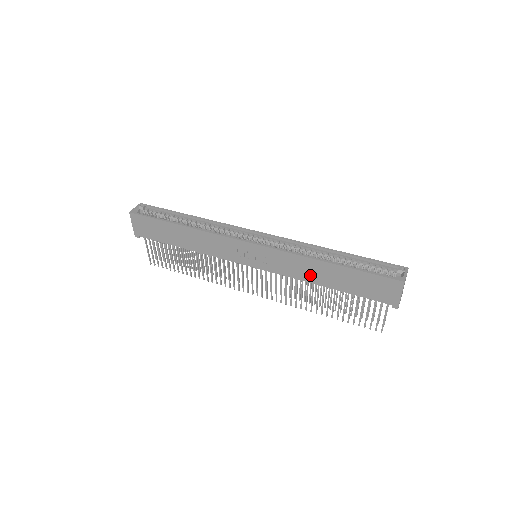
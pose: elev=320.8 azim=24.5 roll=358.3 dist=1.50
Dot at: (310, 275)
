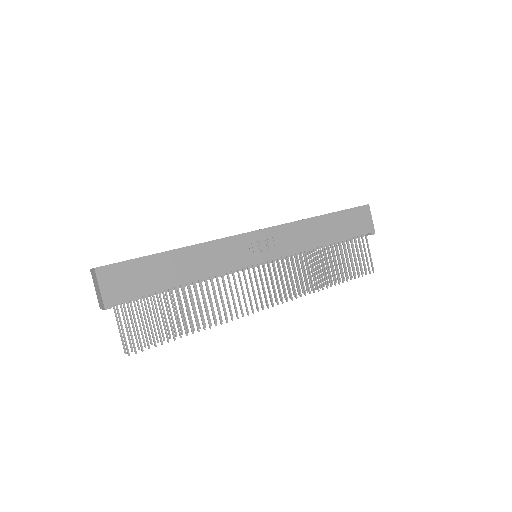
Dot at: (312, 239)
